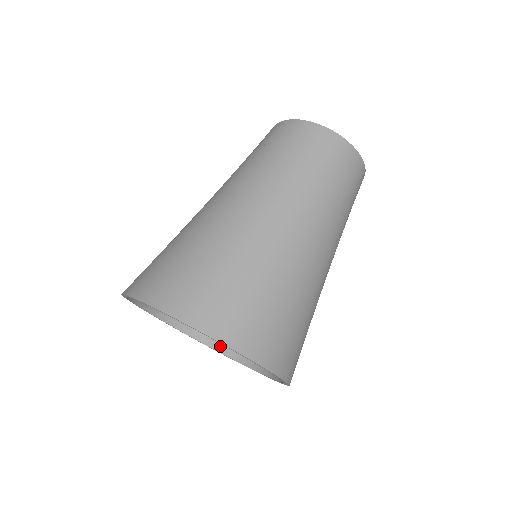
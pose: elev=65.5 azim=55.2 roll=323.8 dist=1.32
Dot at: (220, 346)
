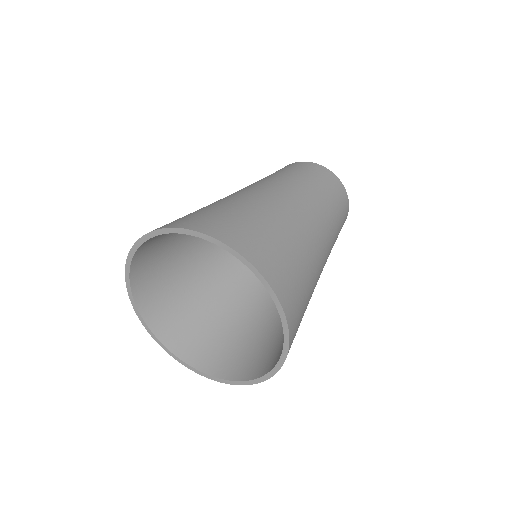
Dot at: (192, 359)
